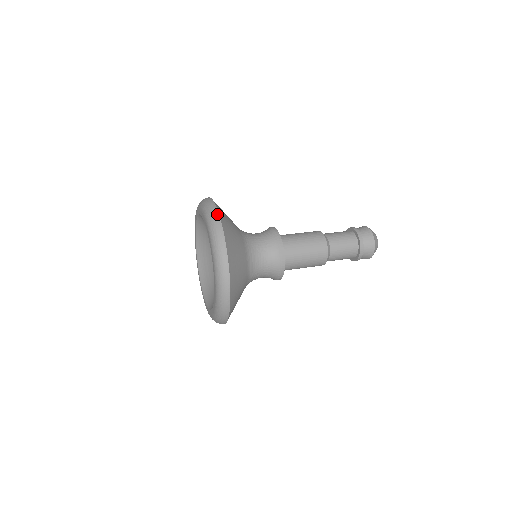
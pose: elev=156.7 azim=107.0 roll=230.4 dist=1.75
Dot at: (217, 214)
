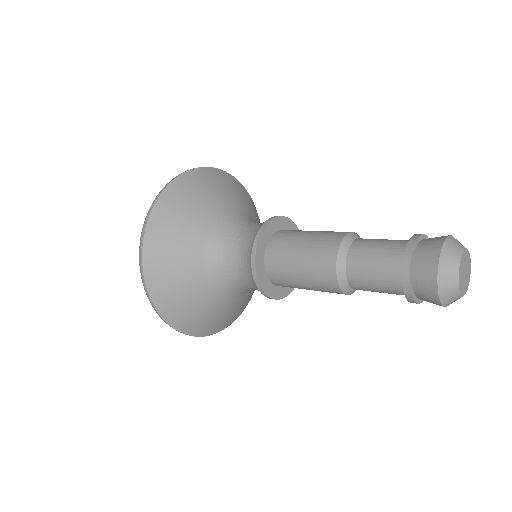
Dot at: (175, 177)
